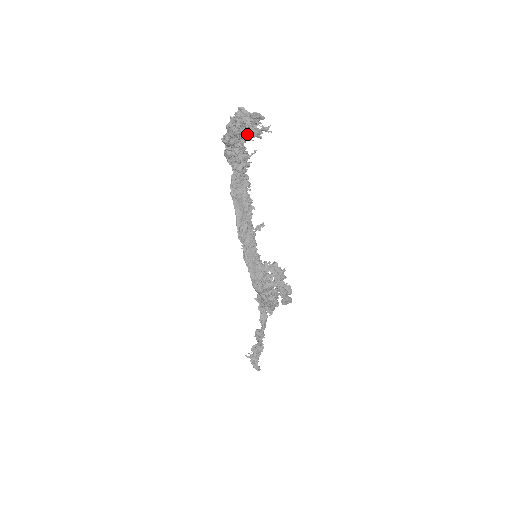
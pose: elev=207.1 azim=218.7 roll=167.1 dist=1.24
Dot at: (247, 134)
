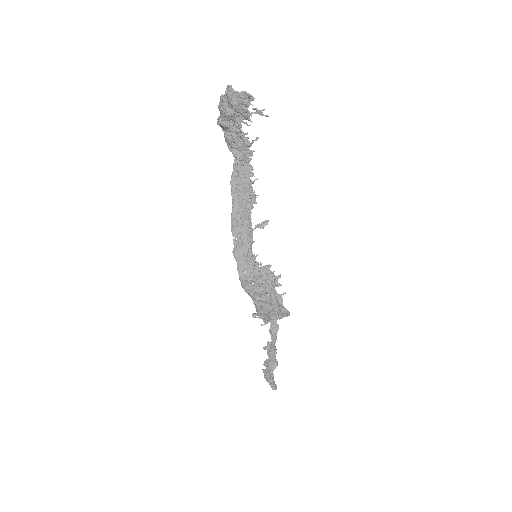
Dot at: occluded
